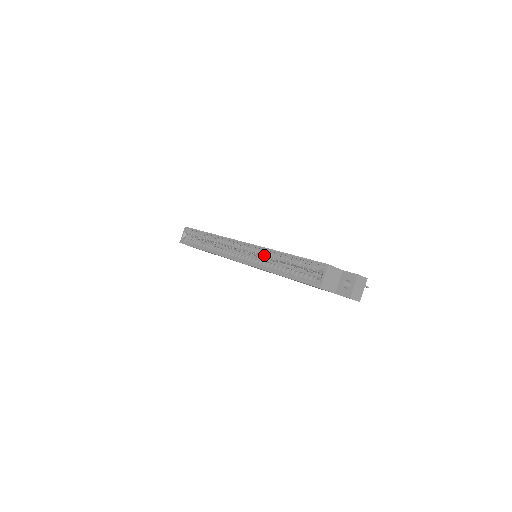
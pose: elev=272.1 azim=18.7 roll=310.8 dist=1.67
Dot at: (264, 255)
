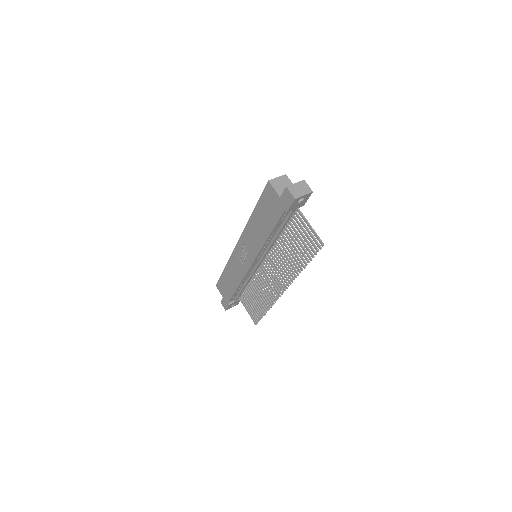
Dot at: occluded
